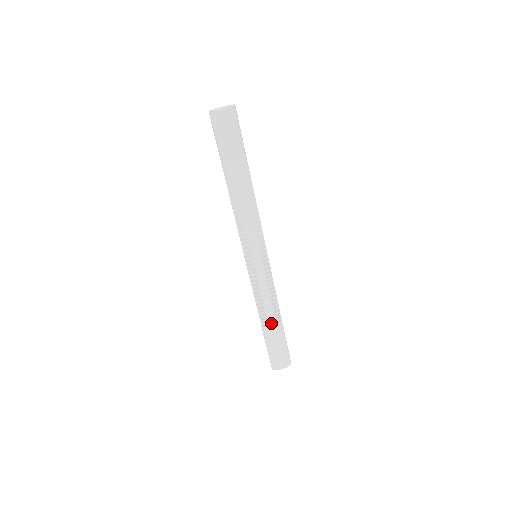
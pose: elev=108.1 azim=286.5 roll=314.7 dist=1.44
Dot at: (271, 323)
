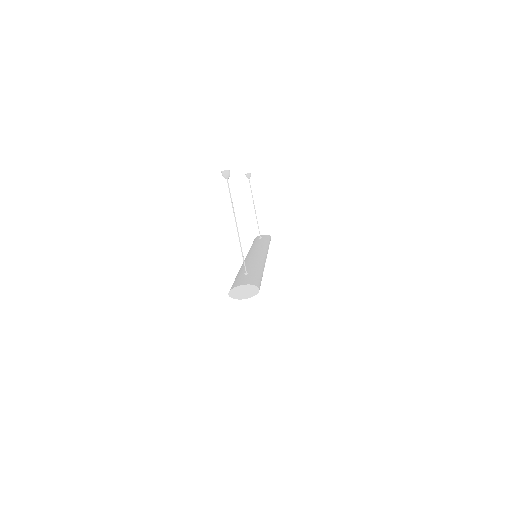
Dot at: occluded
